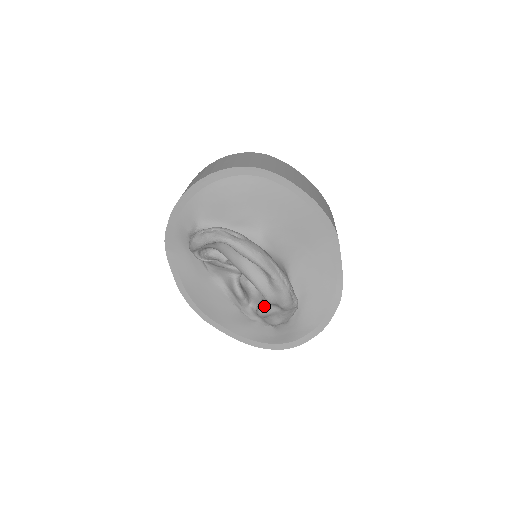
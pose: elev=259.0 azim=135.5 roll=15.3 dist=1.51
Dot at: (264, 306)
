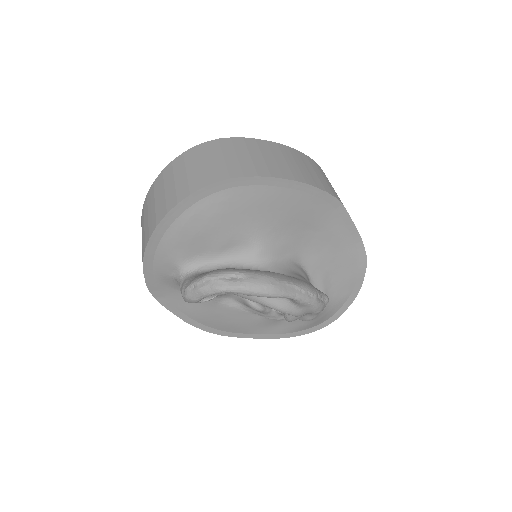
Dot at: occluded
